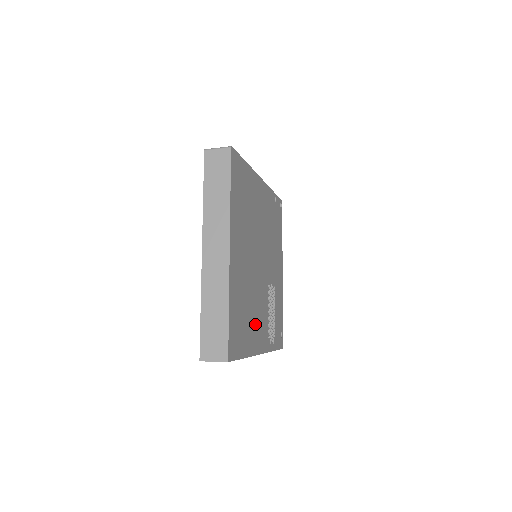
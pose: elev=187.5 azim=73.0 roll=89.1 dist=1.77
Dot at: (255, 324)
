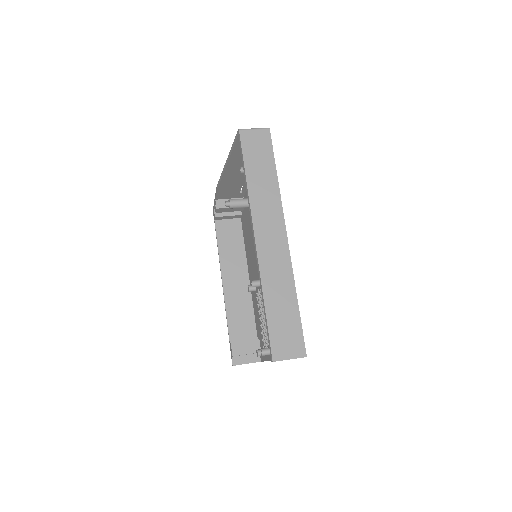
Dot at: occluded
